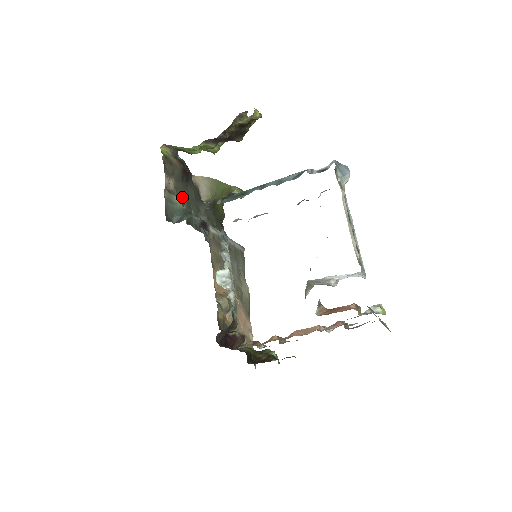
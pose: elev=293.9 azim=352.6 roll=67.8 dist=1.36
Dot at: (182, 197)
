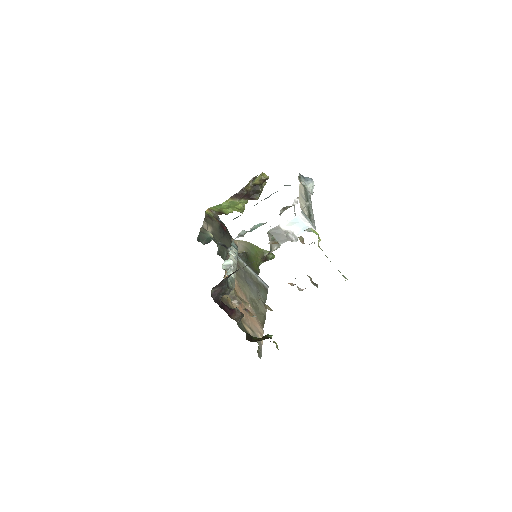
Dot at: (217, 241)
